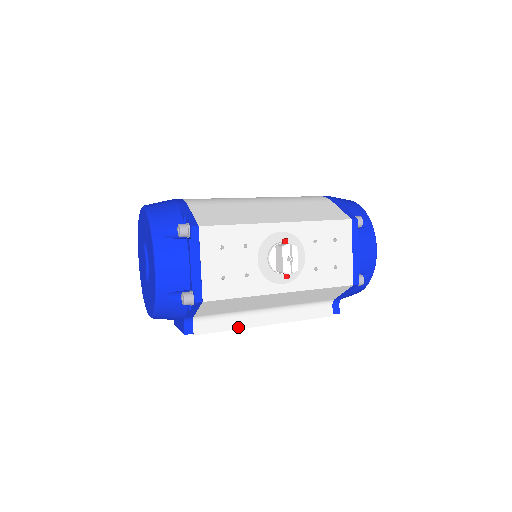
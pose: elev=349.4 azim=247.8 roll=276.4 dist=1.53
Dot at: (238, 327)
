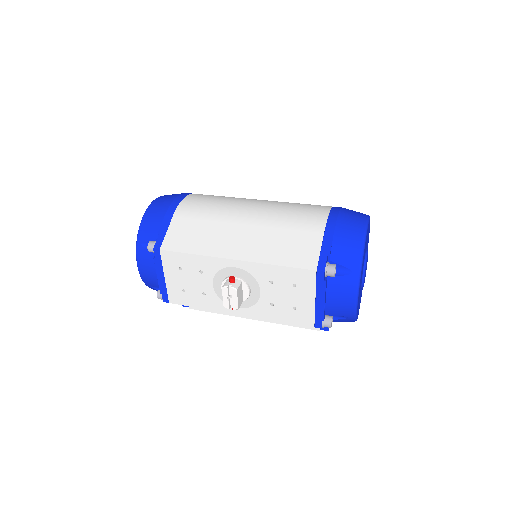
Dot at: (225, 313)
